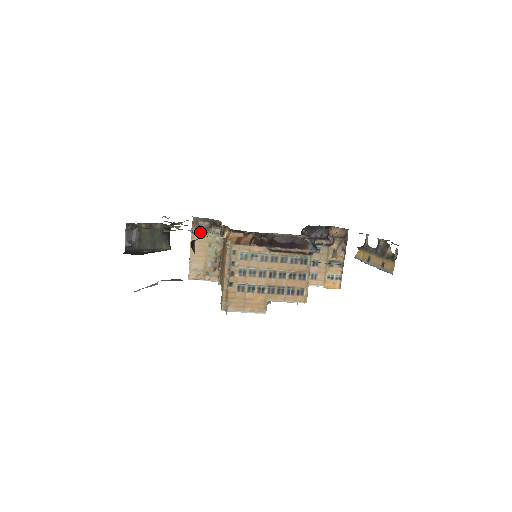
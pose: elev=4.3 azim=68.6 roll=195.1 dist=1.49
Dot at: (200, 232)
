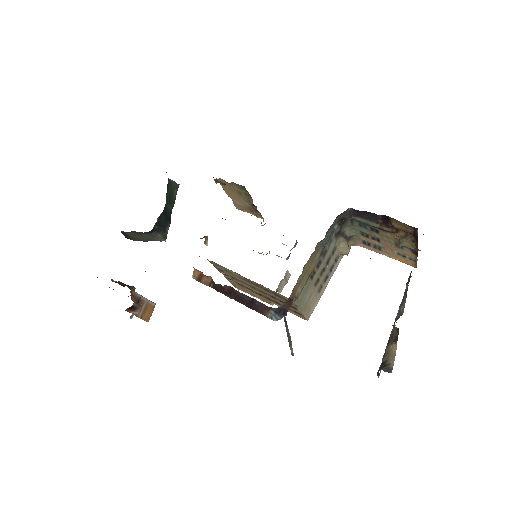
Dot at: occluded
